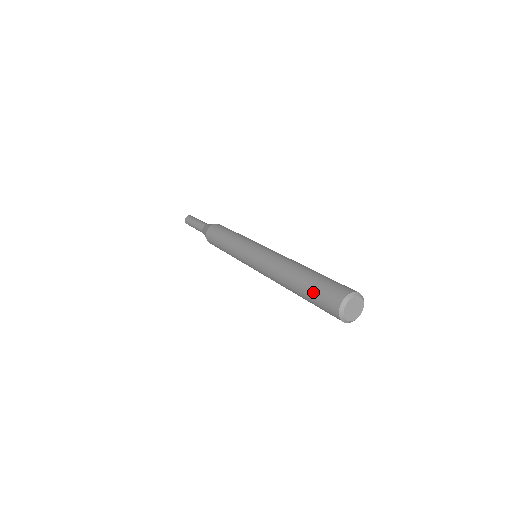
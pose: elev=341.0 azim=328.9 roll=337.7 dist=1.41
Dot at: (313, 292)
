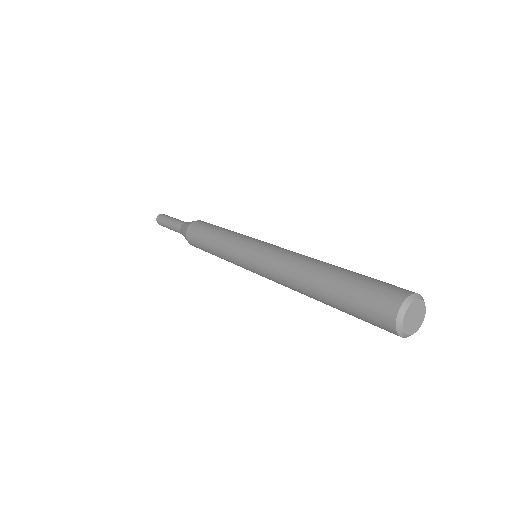
Dot at: (361, 280)
